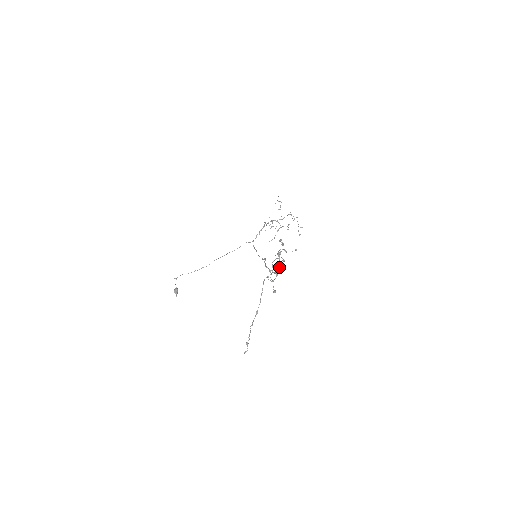
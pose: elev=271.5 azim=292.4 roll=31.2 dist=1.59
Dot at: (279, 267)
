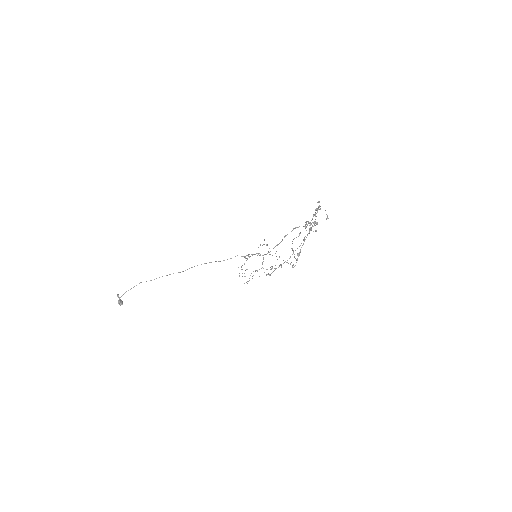
Dot at: occluded
